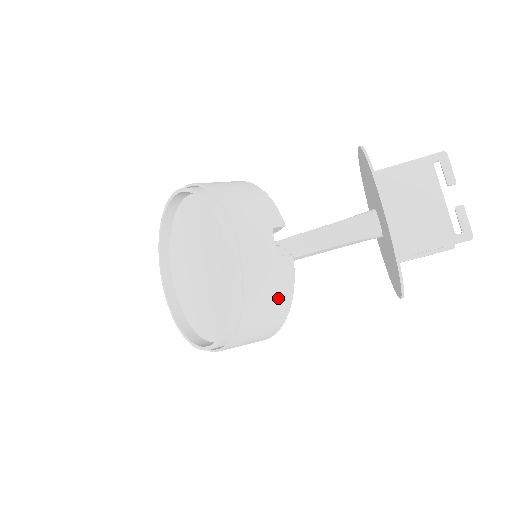
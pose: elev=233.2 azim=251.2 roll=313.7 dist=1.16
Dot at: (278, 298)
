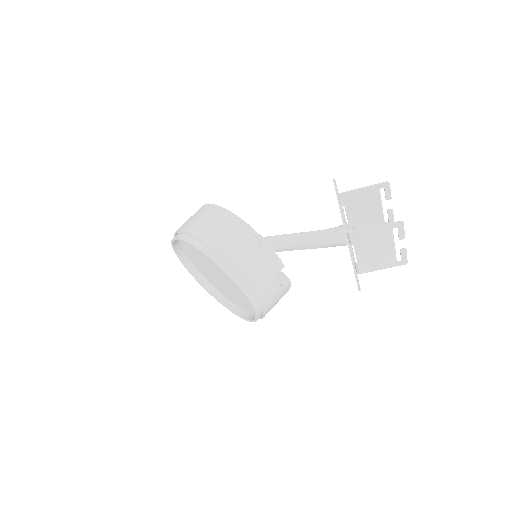
Dot at: occluded
